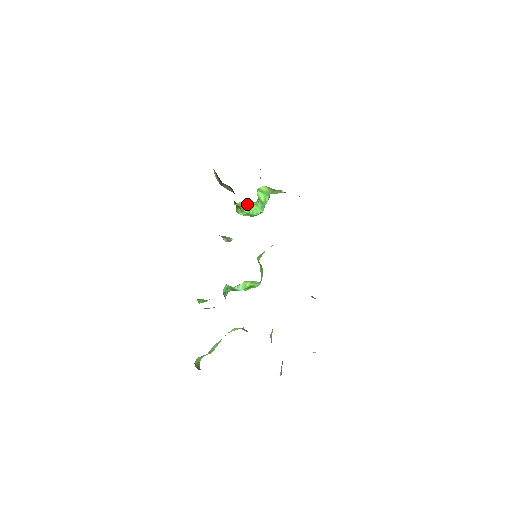
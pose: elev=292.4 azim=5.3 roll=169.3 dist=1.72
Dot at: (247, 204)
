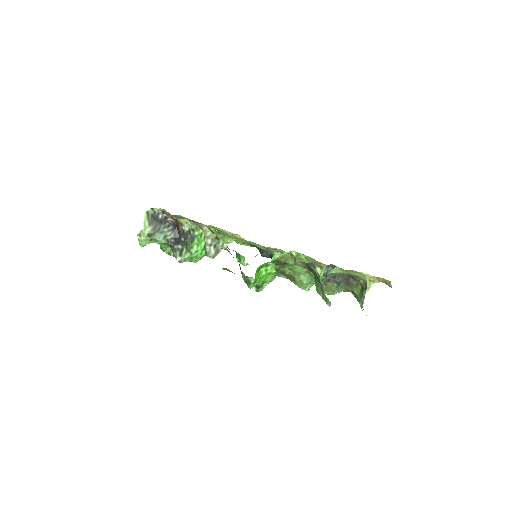
Dot at: occluded
